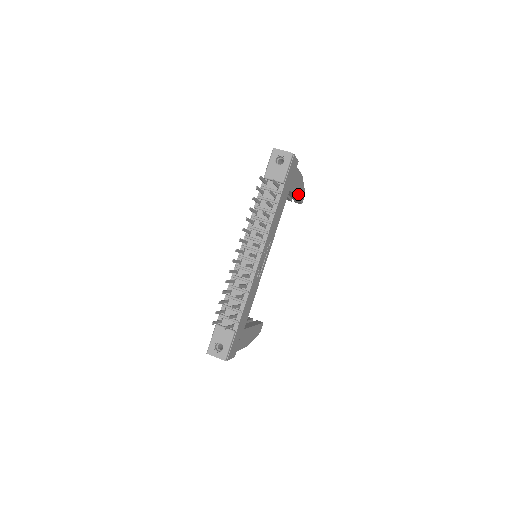
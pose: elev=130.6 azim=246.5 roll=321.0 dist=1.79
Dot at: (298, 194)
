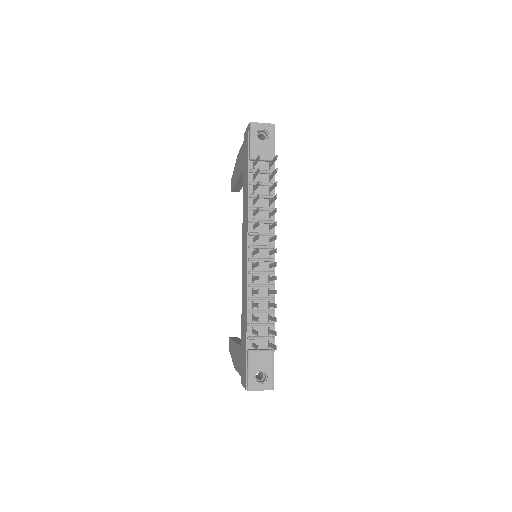
Dot at: occluded
